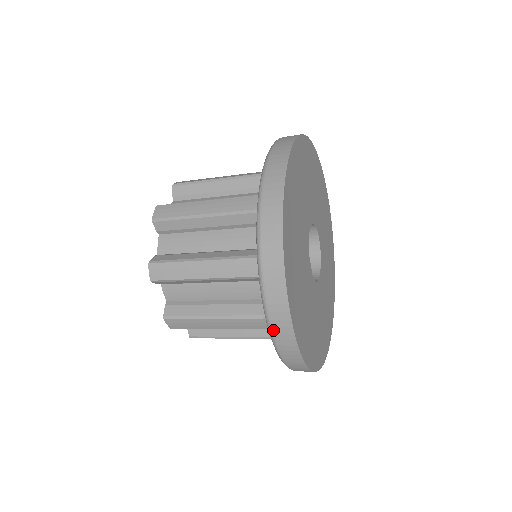
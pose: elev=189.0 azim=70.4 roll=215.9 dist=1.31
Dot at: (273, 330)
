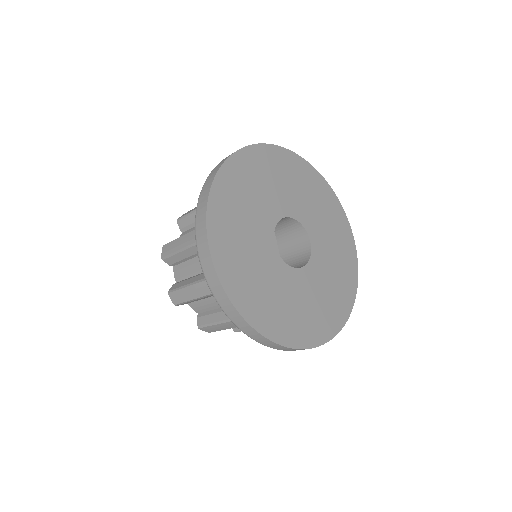
Dot at: (201, 263)
